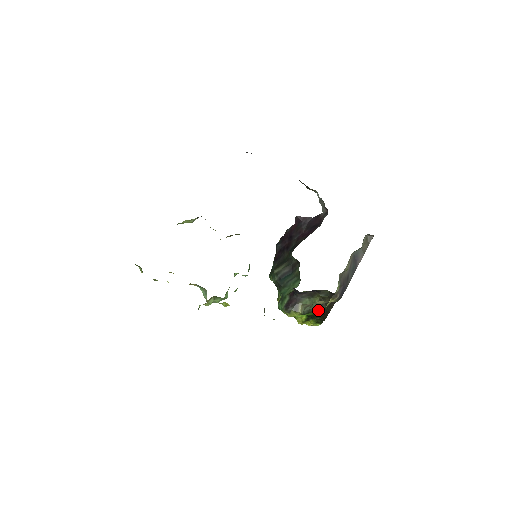
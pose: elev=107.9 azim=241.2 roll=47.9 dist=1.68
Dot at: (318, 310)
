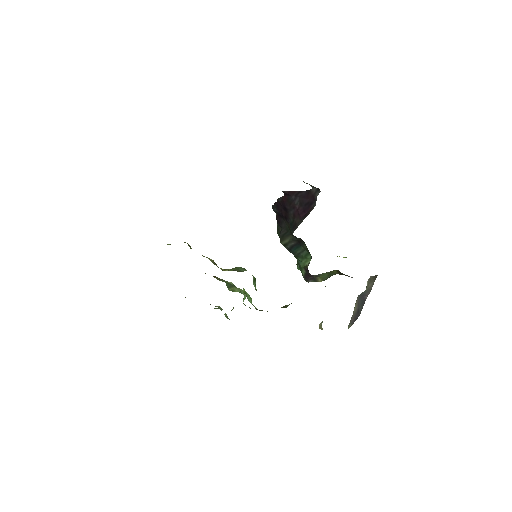
Dot at: occluded
